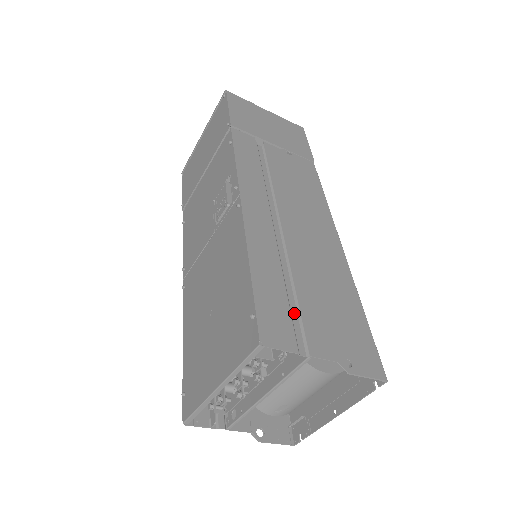
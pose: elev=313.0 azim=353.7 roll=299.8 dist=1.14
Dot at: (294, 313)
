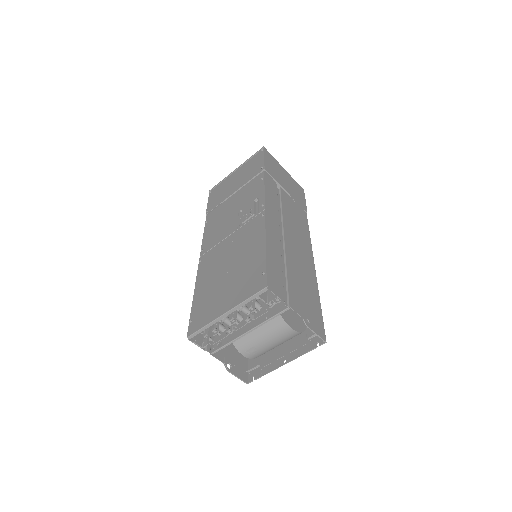
Dot at: (284, 283)
